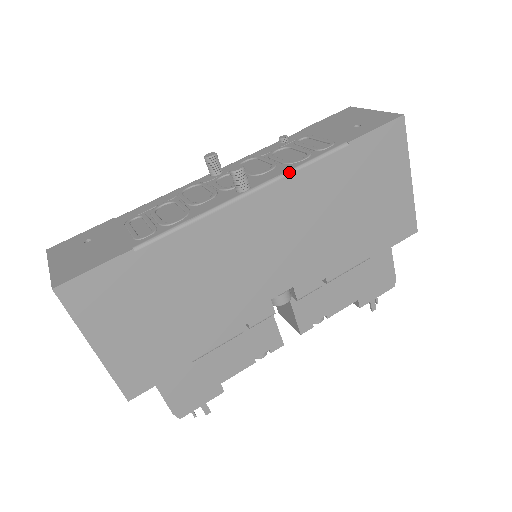
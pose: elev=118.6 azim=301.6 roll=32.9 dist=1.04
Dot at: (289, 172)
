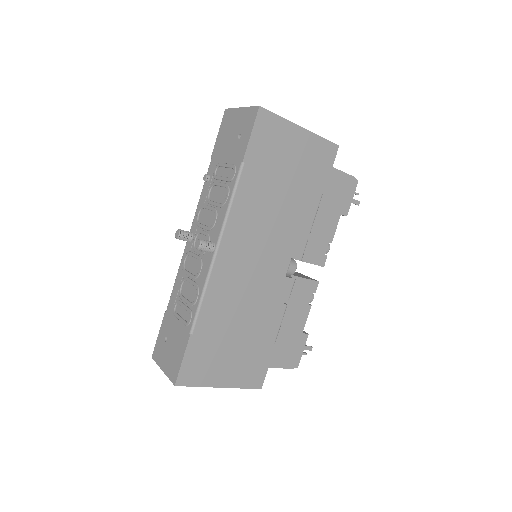
Dot at: (227, 215)
